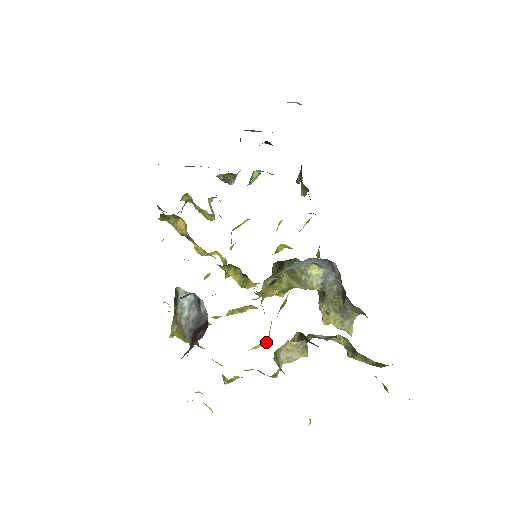
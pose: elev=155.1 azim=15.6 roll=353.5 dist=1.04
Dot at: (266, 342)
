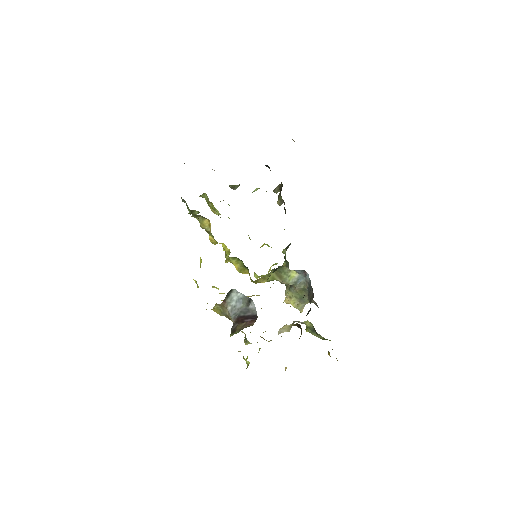
Dot at: occluded
